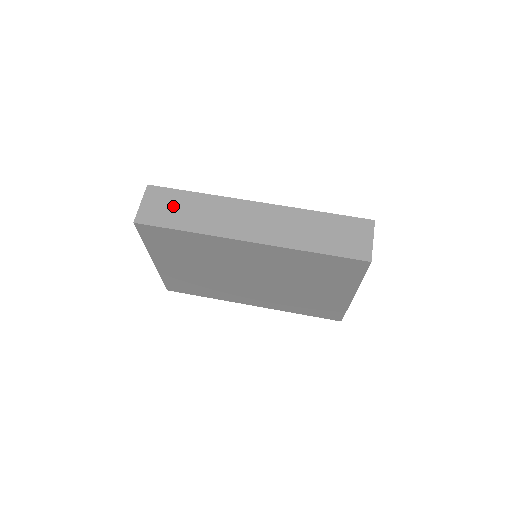
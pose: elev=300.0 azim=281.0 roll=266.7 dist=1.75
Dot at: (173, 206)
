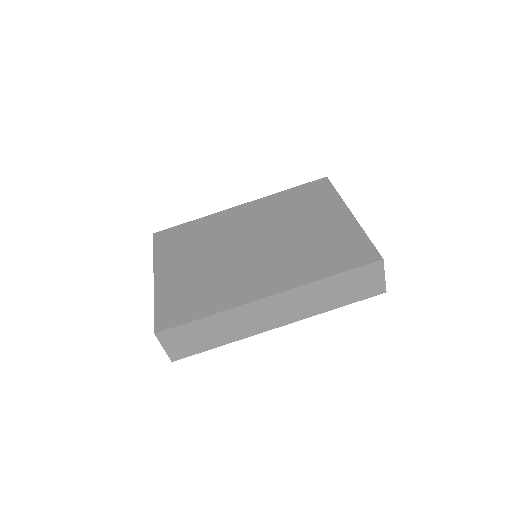
Dot at: (194, 337)
